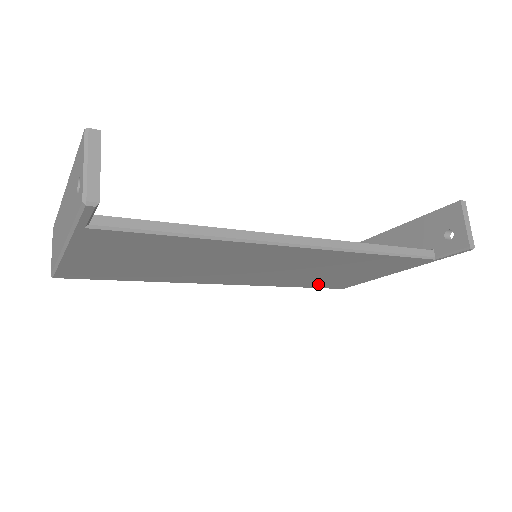
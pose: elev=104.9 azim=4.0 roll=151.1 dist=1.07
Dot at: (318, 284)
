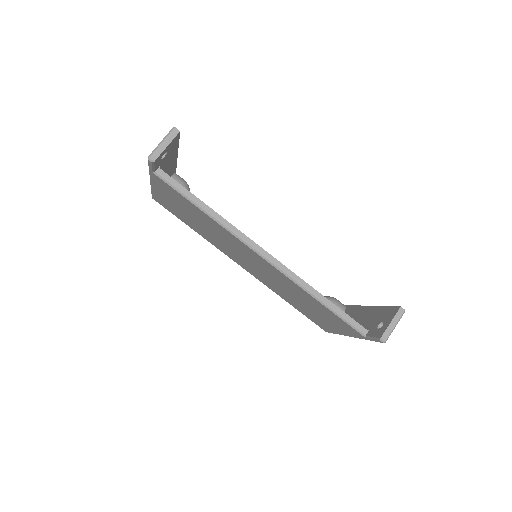
Dot at: (304, 312)
